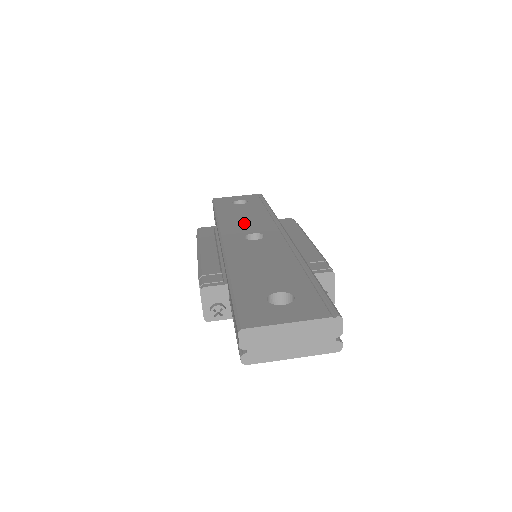
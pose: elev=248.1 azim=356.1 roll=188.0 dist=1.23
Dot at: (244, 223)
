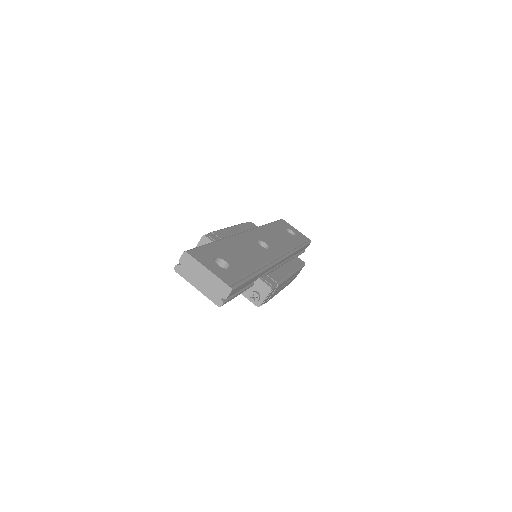
Dot at: (272, 237)
